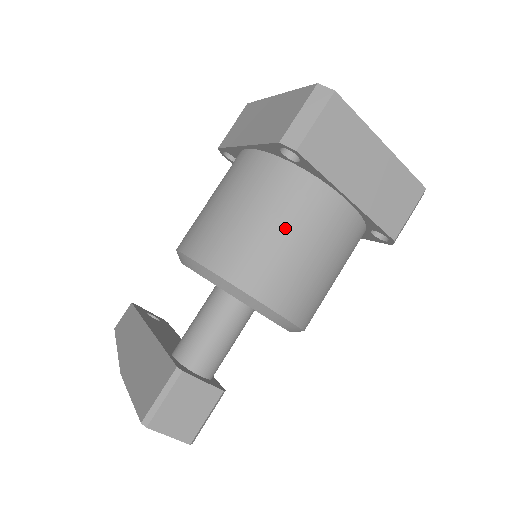
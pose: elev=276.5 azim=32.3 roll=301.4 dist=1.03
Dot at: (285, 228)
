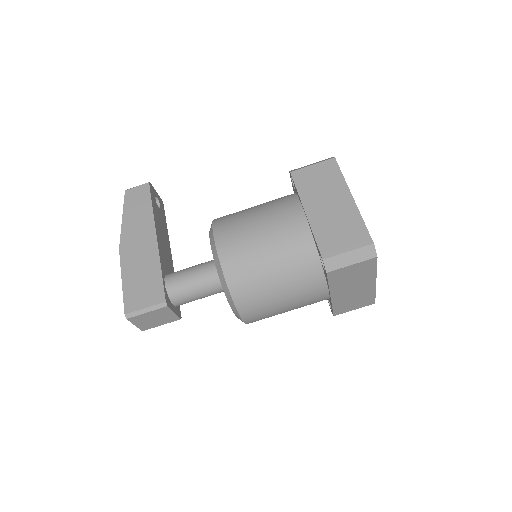
Dot at: (285, 290)
